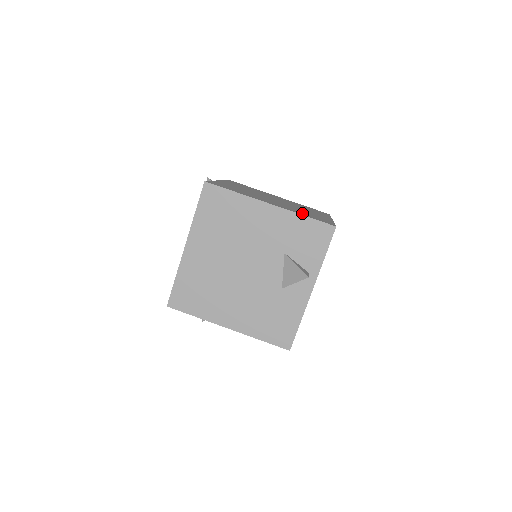
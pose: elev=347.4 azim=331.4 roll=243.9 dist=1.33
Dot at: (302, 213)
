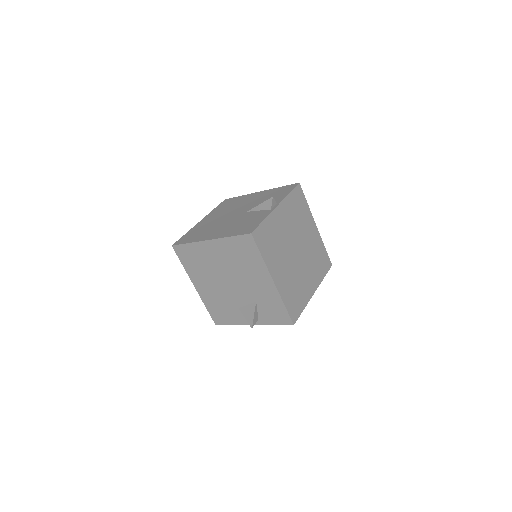
Dot at: (289, 296)
